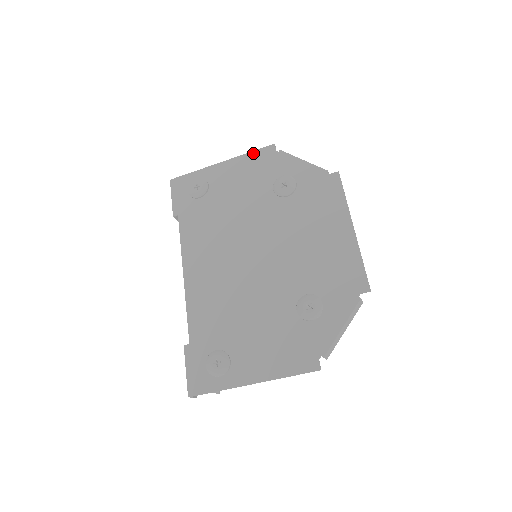
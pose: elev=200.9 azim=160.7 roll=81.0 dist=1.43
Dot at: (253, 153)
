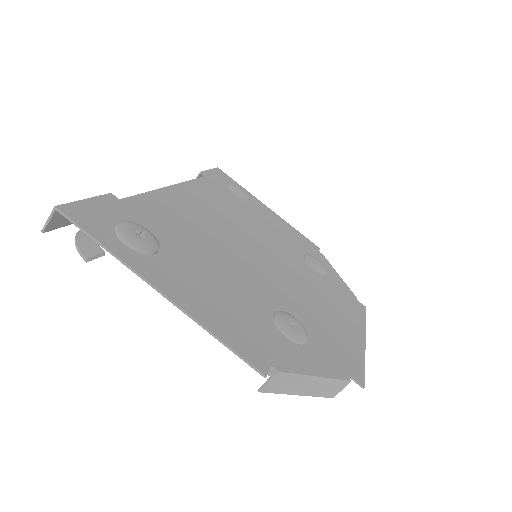
Dot at: (299, 232)
